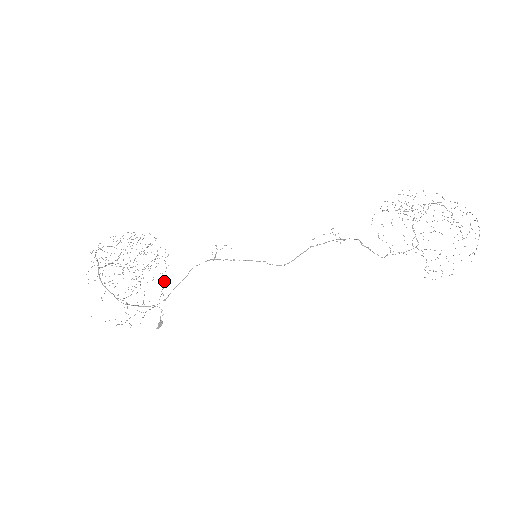
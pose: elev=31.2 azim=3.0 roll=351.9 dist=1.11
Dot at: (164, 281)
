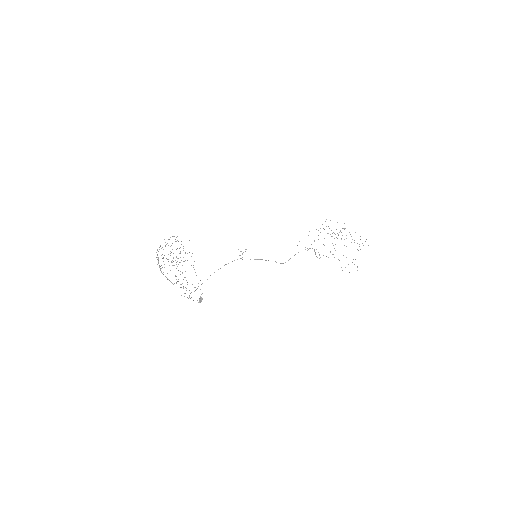
Dot at: occluded
